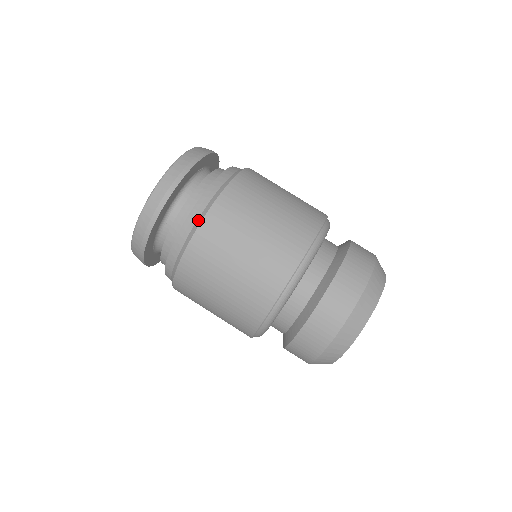
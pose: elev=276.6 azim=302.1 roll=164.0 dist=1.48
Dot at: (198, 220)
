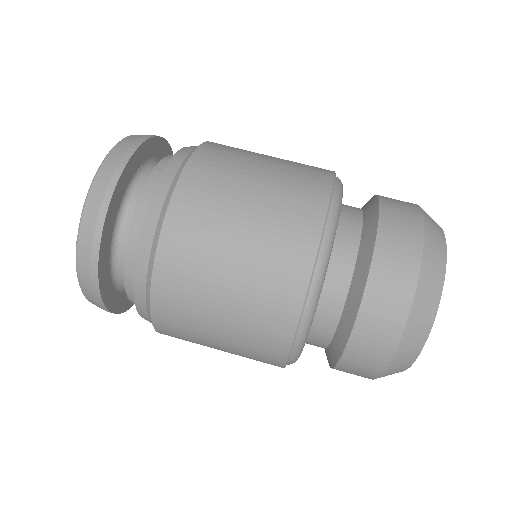
Dot at: (153, 241)
